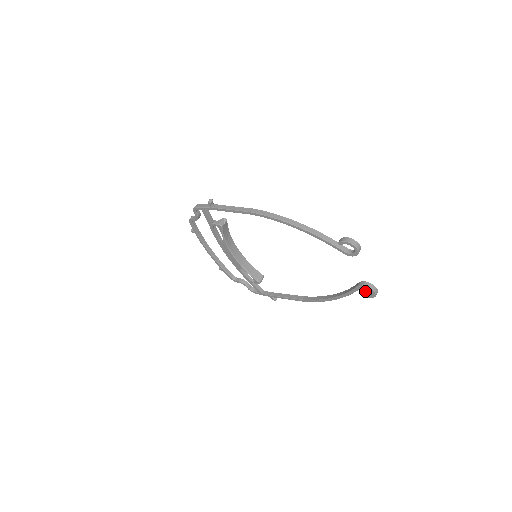
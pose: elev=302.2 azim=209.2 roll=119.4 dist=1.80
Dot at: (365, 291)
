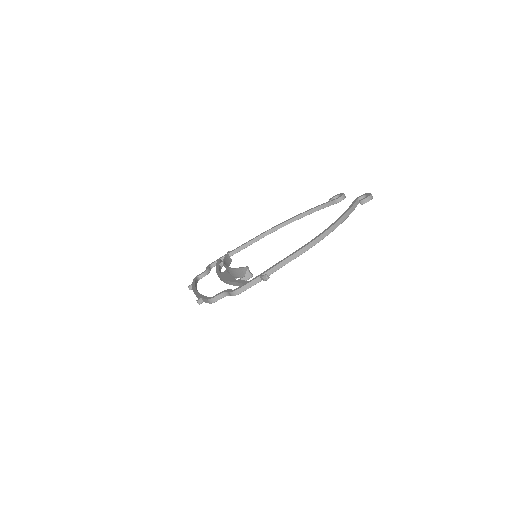
Dot at: (332, 199)
